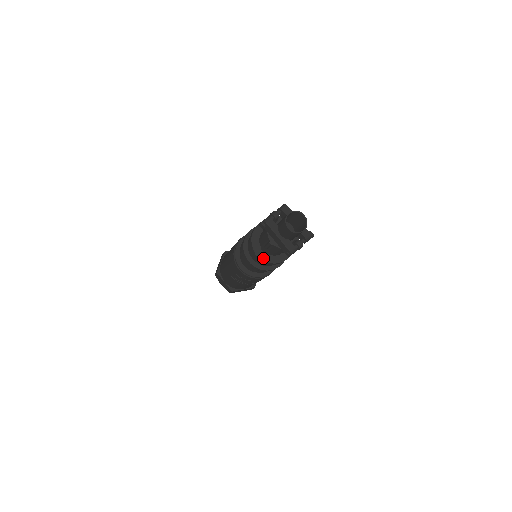
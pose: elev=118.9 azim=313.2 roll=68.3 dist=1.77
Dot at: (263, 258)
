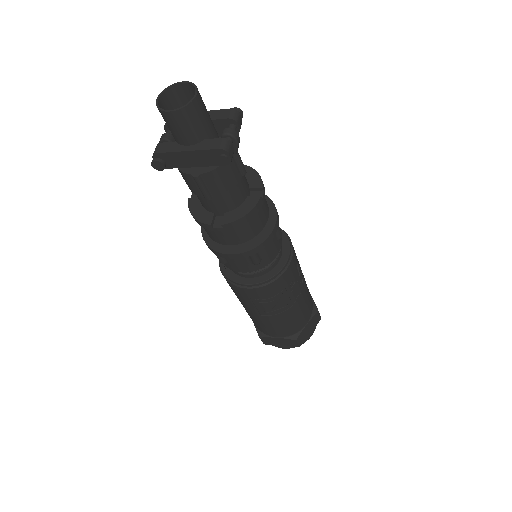
Dot at: (228, 221)
